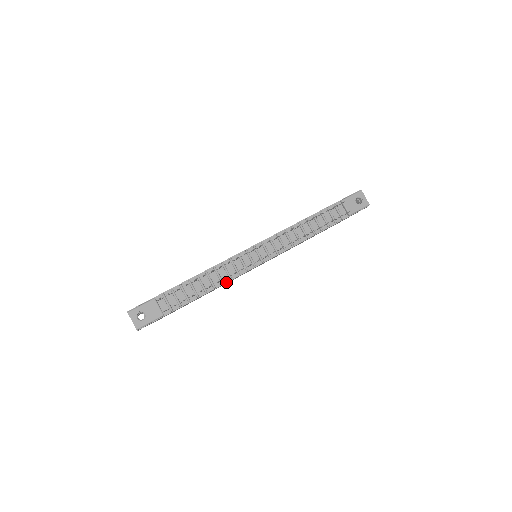
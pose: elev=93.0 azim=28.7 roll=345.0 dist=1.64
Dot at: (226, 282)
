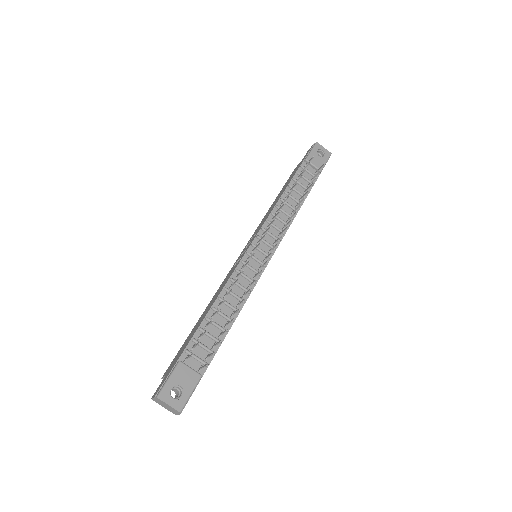
Dot at: (246, 299)
